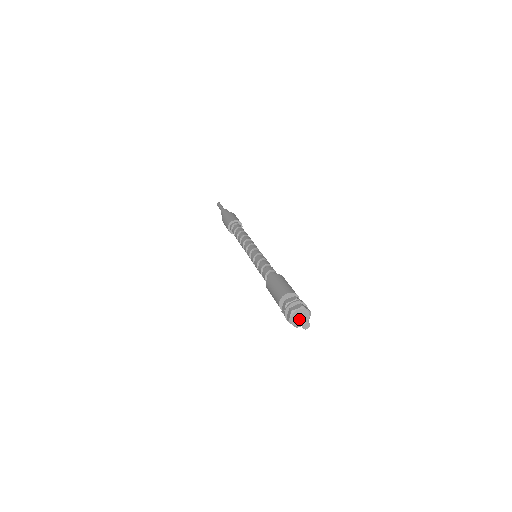
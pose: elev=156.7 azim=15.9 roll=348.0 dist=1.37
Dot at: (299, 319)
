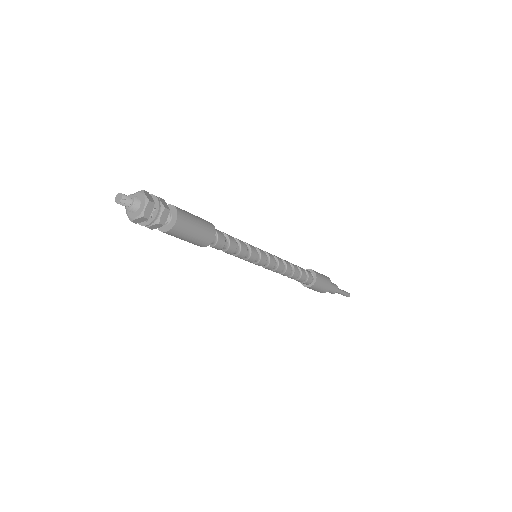
Dot at: (125, 205)
